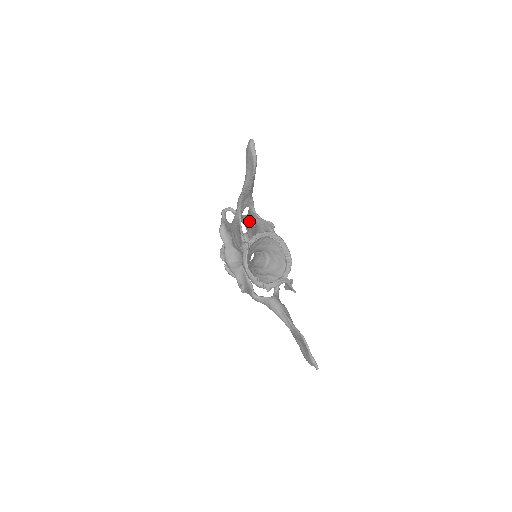
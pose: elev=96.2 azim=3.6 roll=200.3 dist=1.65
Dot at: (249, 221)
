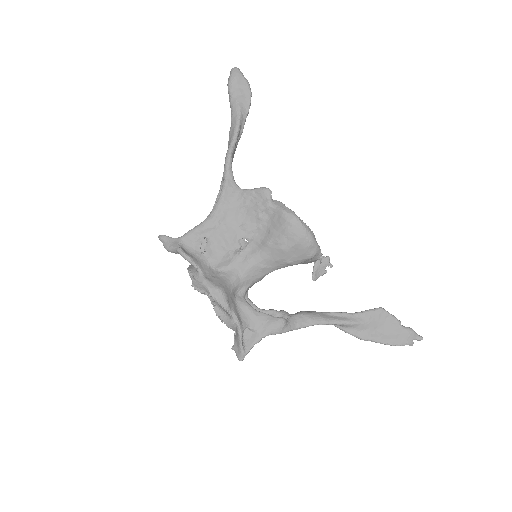
Dot at: occluded
